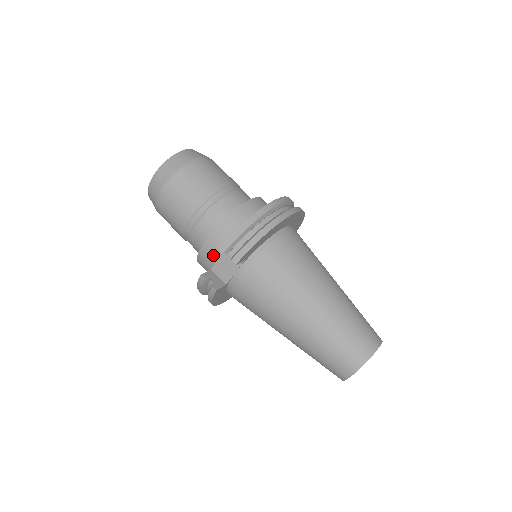
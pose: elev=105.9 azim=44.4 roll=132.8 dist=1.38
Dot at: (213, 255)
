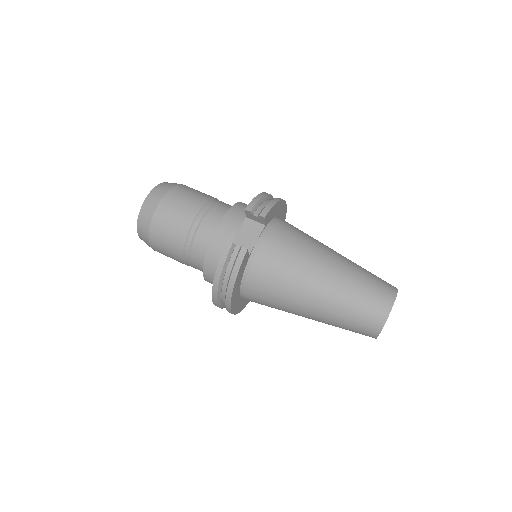
Dot at: (230, 233)
